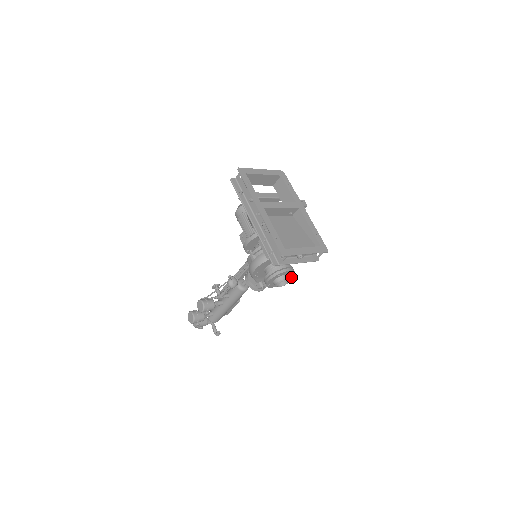
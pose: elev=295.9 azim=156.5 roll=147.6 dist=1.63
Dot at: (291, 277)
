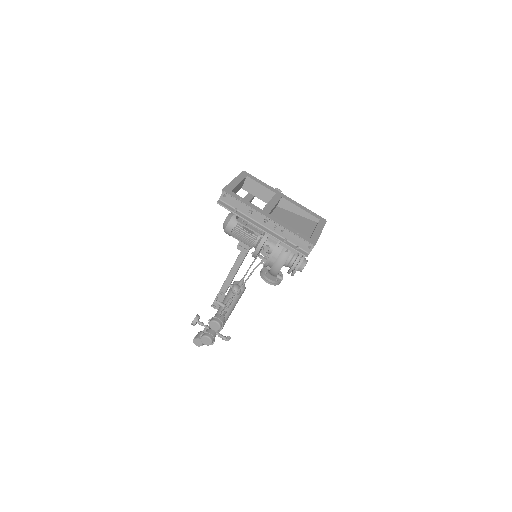
Dot at: occluded
